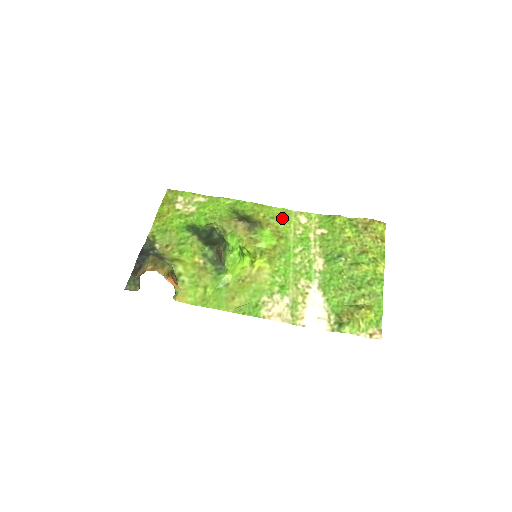
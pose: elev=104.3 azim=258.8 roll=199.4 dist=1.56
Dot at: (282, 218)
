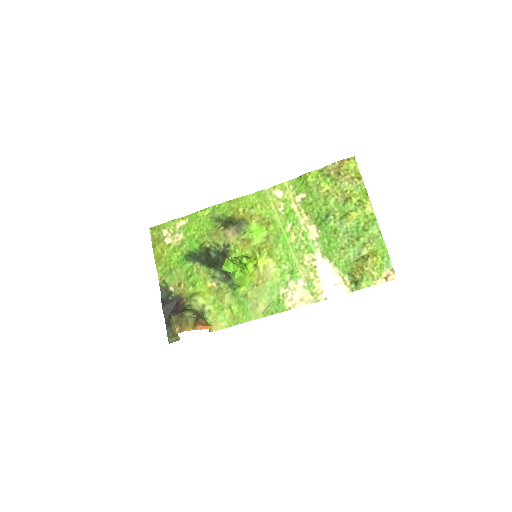
Dot at: (260, 203)
